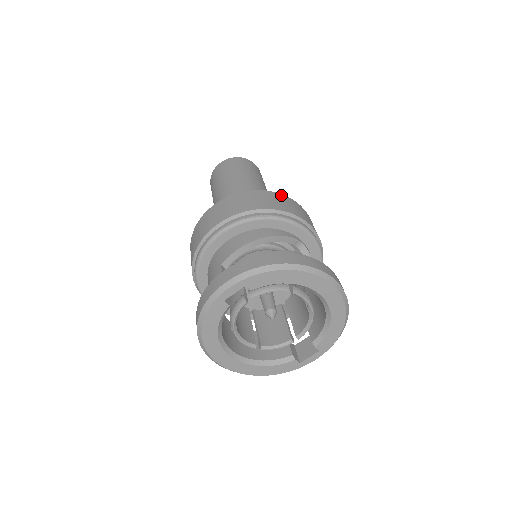
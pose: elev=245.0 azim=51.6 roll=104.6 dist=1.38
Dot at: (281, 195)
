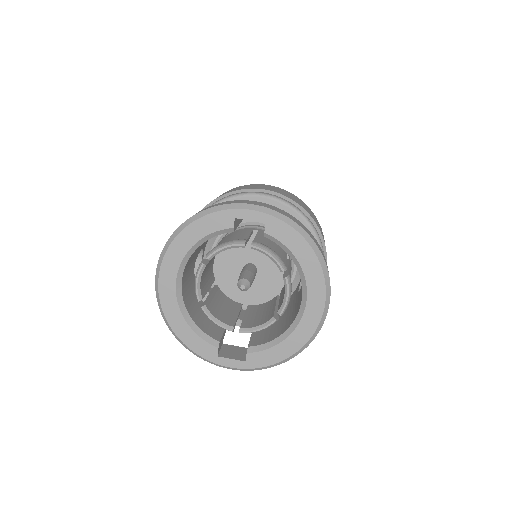
Dot at: occluded
